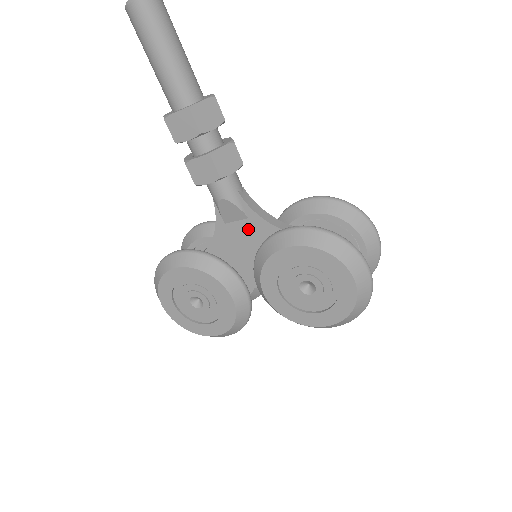
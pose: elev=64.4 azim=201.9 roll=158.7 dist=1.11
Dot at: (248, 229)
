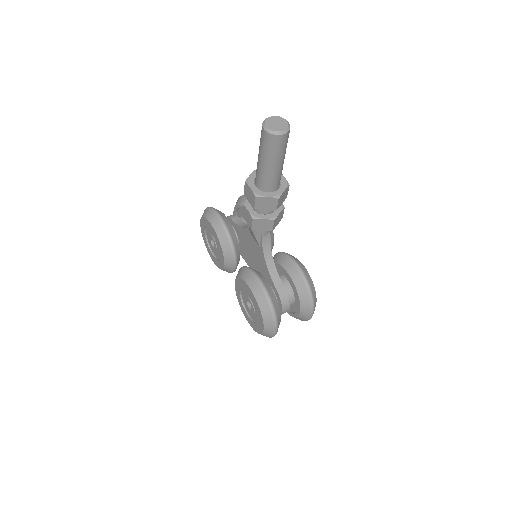
Dot at: (257, 248)
